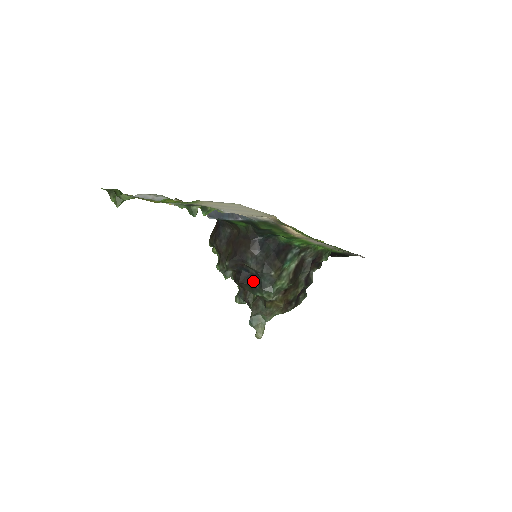
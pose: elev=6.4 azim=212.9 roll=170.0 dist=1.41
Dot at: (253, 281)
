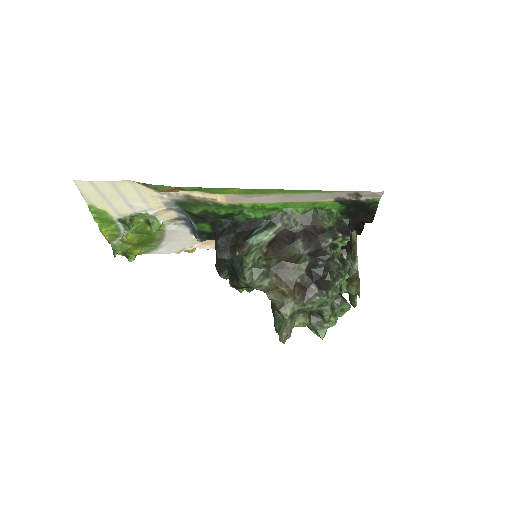
Dot at: (235, 273)
